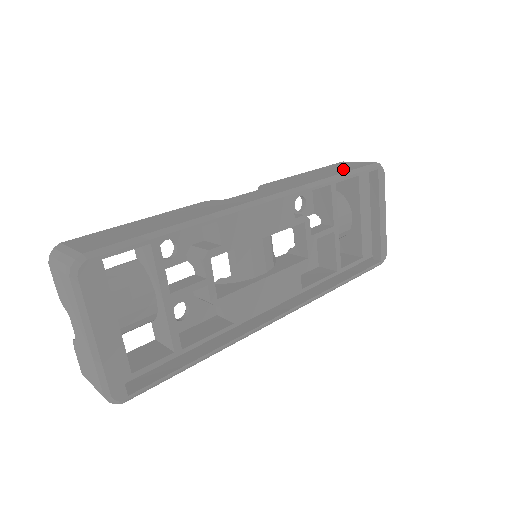
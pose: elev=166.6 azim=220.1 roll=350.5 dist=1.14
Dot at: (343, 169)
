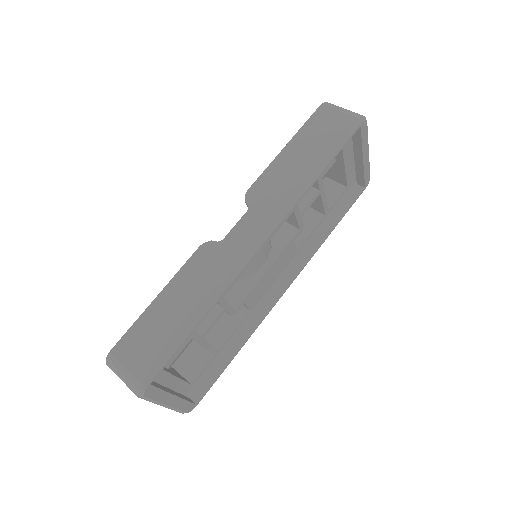
Dot at: (325, 143)
